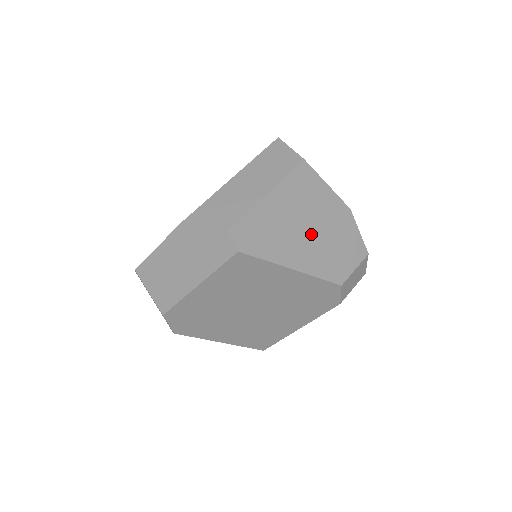
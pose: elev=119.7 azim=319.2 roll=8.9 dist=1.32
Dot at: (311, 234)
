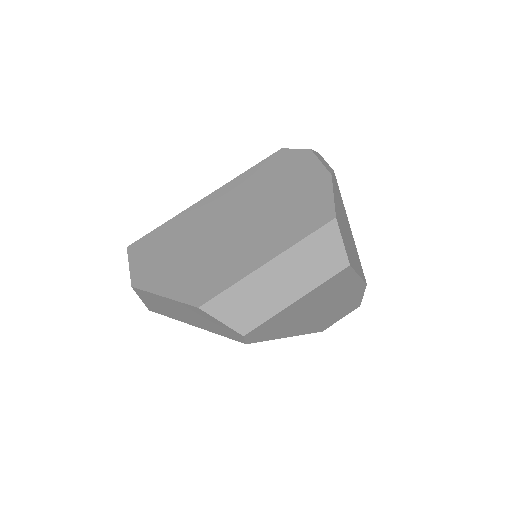
Dot at: (319, 312)
